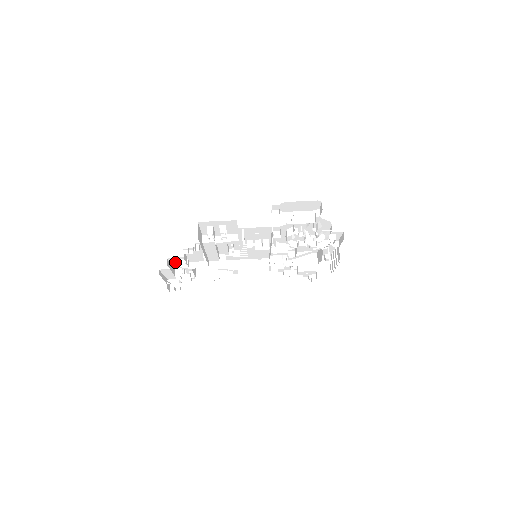
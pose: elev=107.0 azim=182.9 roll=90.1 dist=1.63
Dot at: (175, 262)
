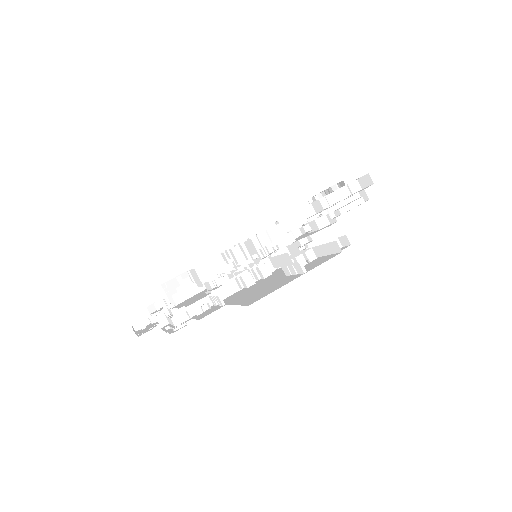
Dot at: (172, 322)
